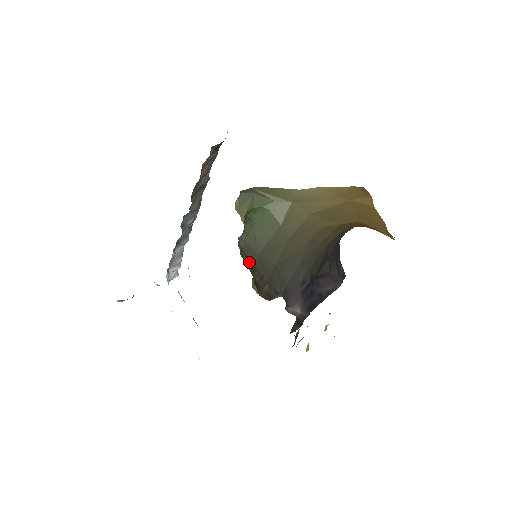
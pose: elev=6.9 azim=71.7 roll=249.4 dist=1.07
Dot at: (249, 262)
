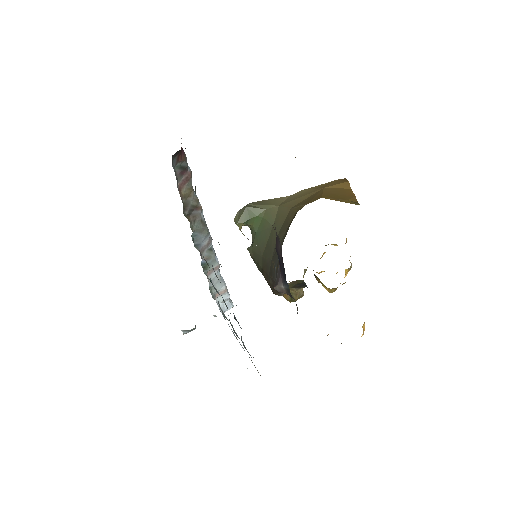
Dot at: (258, 266)
